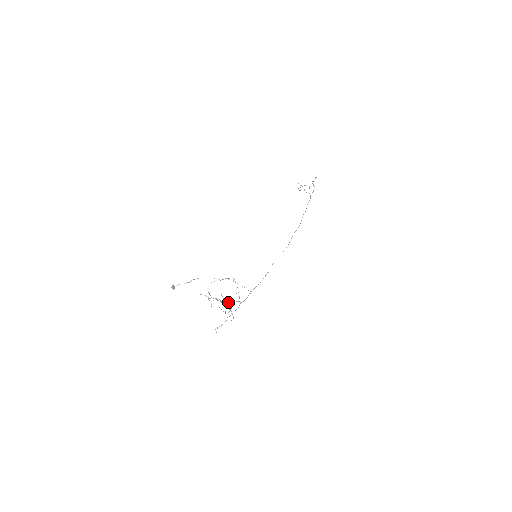
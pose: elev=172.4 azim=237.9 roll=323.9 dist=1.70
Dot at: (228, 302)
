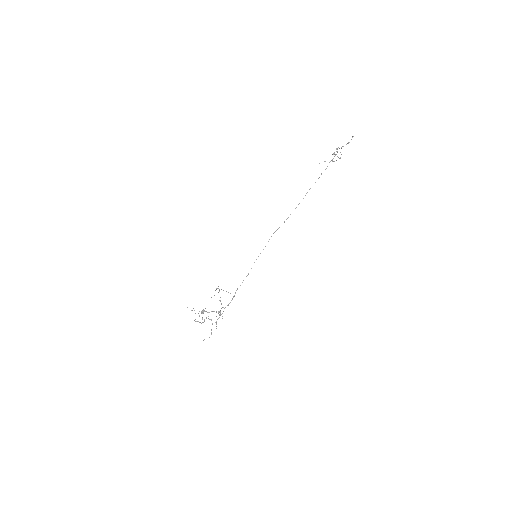
Dot at: (220, 311)
